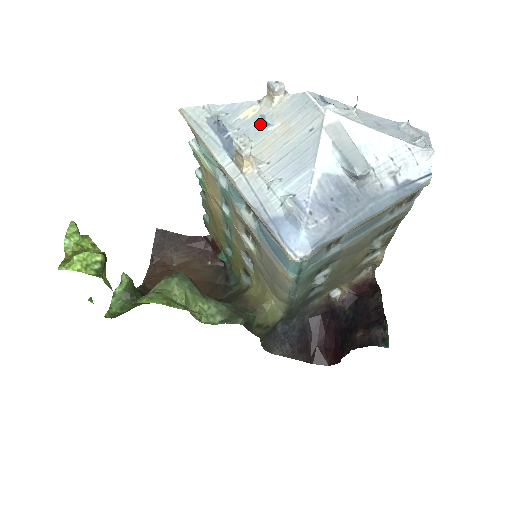
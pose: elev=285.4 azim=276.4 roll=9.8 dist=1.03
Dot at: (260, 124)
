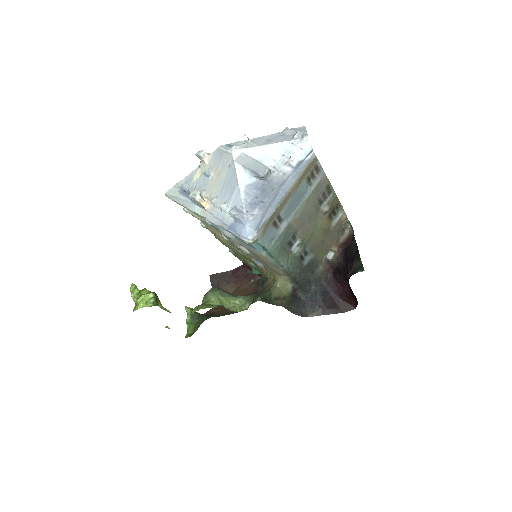
Dot at: (205, 178)
